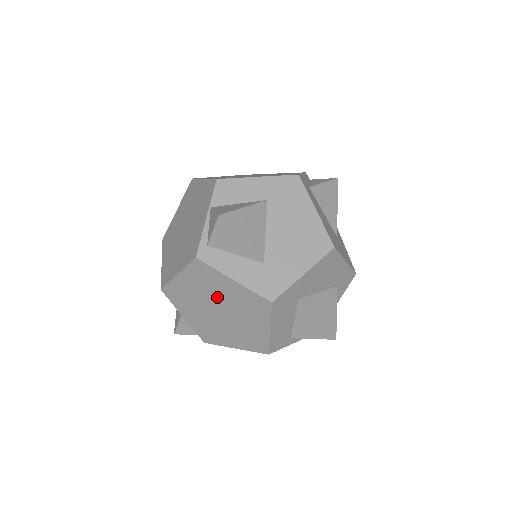
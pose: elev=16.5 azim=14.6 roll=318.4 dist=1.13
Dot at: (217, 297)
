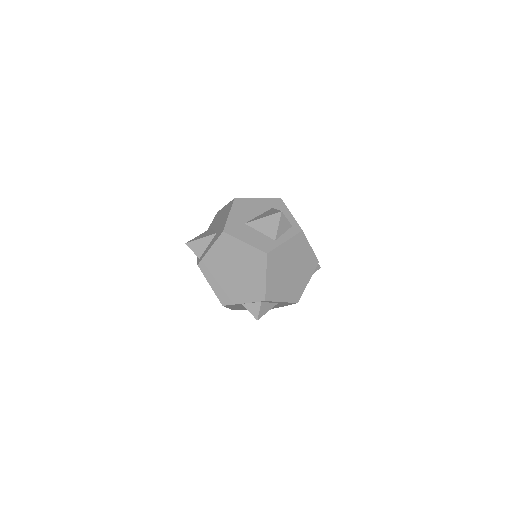
Dot at: (223, 267)
